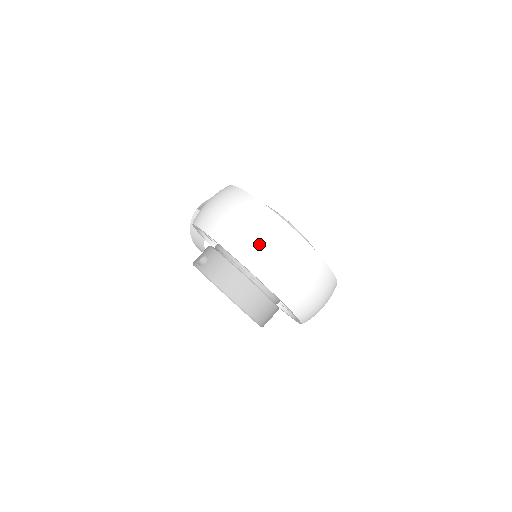
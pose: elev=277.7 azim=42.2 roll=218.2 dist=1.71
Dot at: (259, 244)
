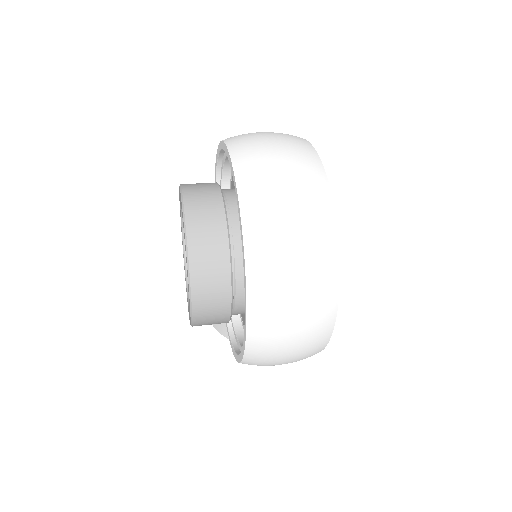
Dot at: (260, 134)
